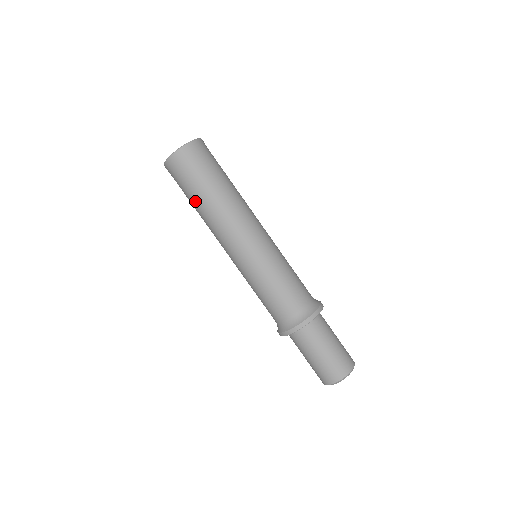
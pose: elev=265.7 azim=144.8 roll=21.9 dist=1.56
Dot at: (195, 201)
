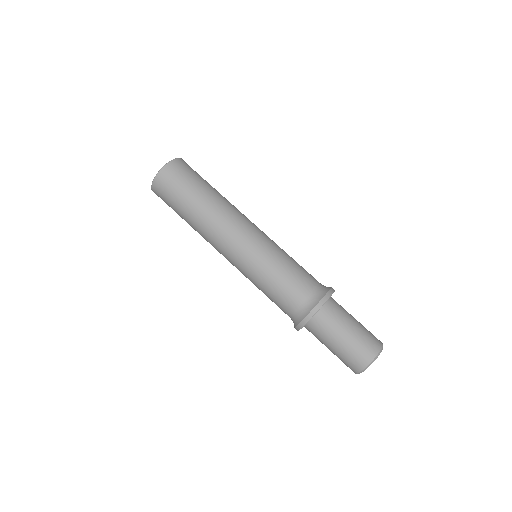
Dot at: (196, 199)
